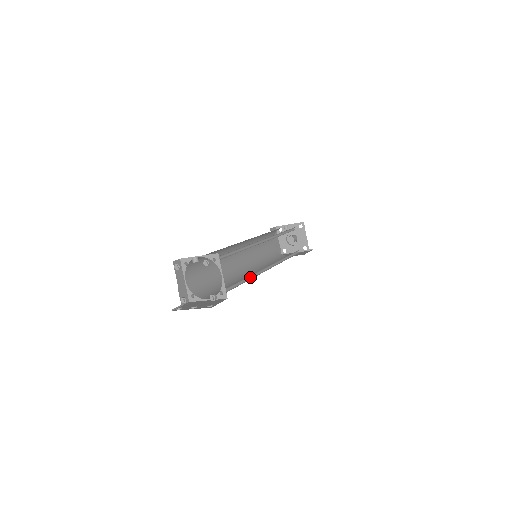
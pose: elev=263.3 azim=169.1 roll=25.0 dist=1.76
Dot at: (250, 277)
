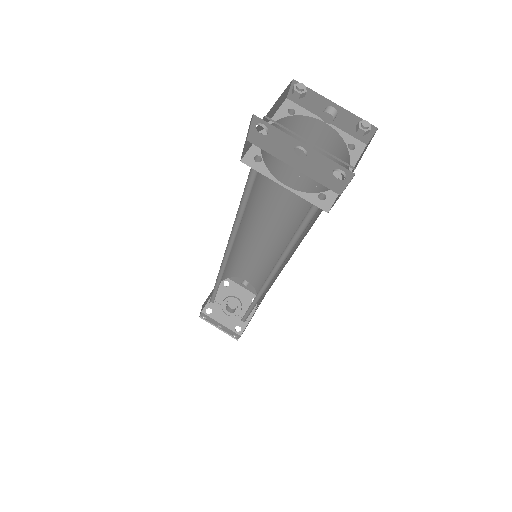
Dot at: (281, 254)
